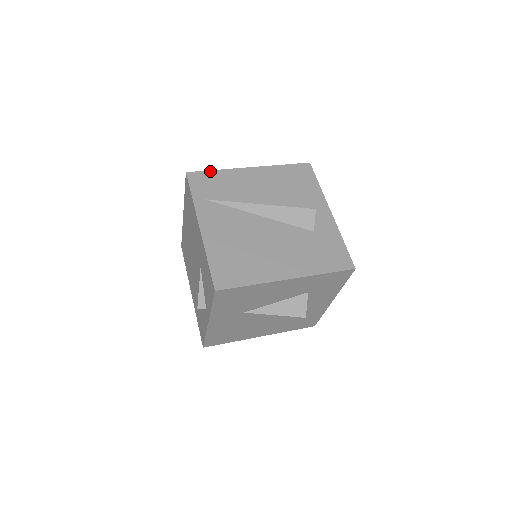
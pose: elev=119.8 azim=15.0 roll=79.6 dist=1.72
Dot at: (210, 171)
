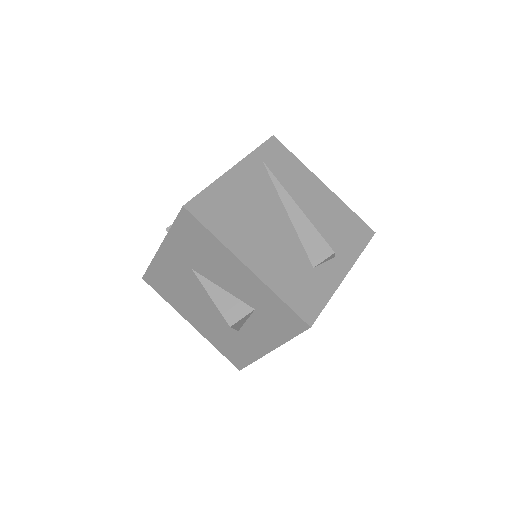
Dot at: (291, 153)
